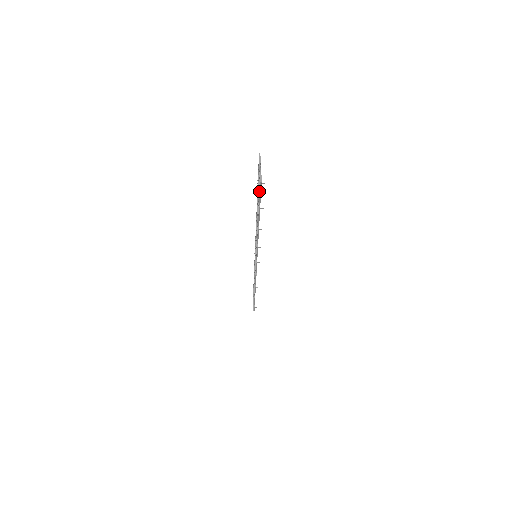
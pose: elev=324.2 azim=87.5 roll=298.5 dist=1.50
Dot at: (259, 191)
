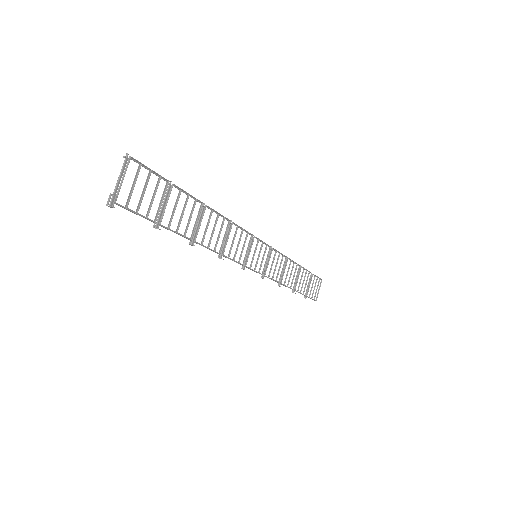
Dot at: (150, 204)
